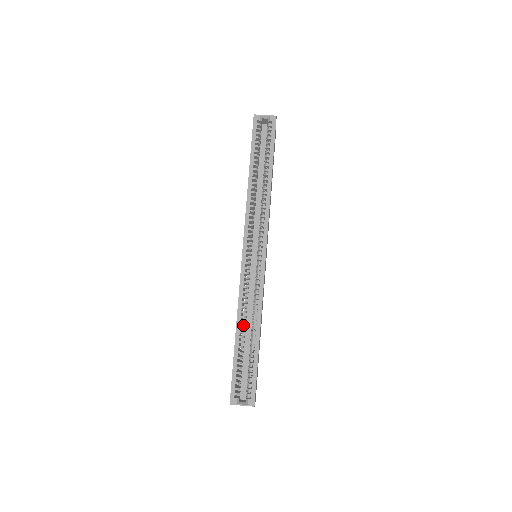
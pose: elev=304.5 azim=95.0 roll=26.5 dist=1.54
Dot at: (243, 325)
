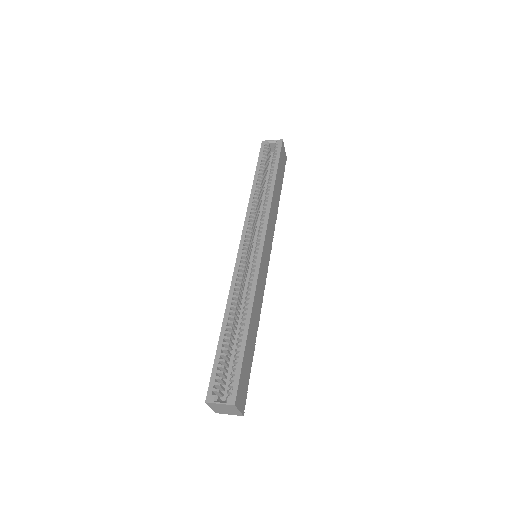
Dot at: occluded
